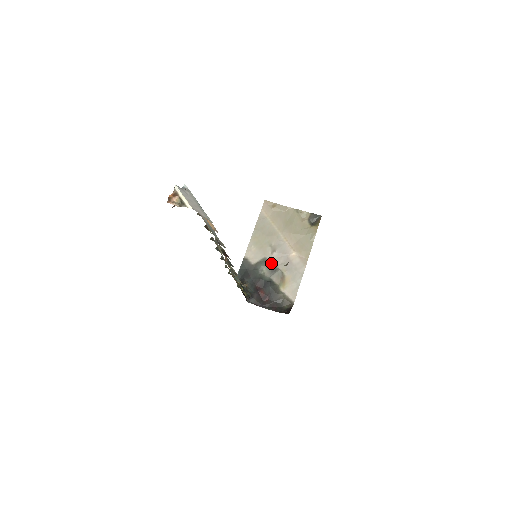
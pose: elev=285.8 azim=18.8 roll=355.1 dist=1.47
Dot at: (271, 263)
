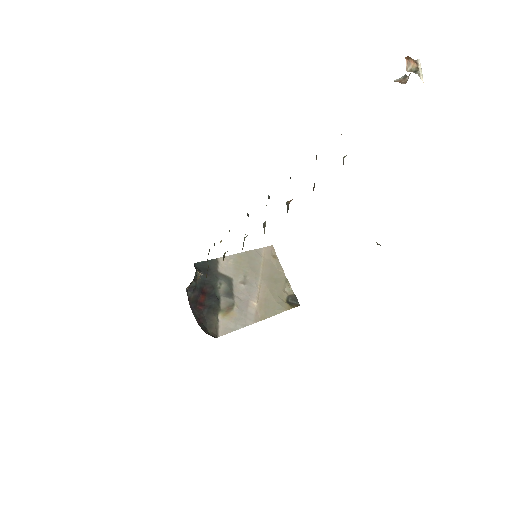
Dot at: (233, 288)
